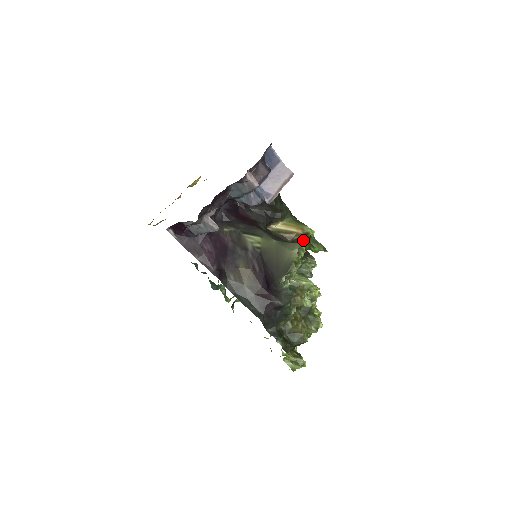
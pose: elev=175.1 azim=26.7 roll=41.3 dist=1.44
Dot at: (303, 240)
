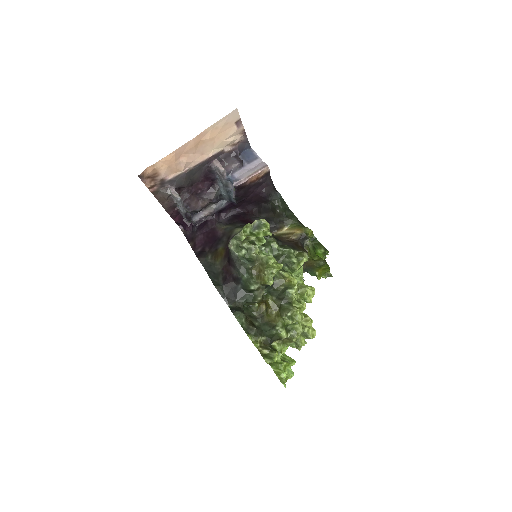
Dot at: (307, 244)
